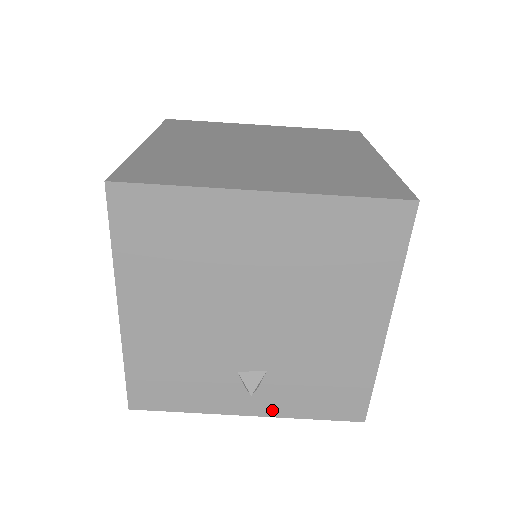
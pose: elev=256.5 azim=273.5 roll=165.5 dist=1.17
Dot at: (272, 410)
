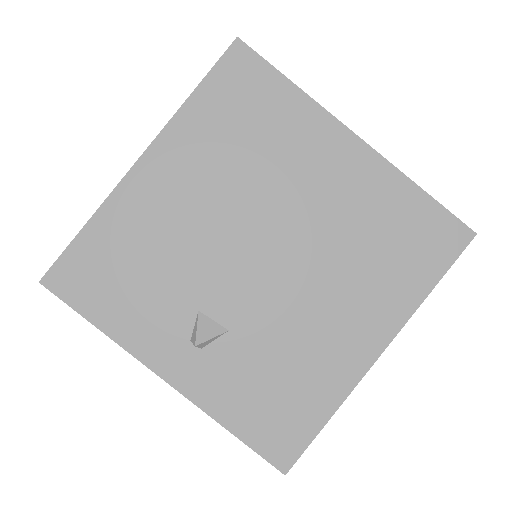
Dot at: (197, 389)
